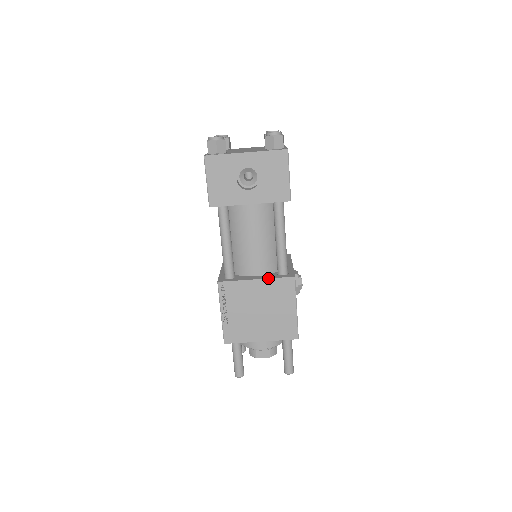
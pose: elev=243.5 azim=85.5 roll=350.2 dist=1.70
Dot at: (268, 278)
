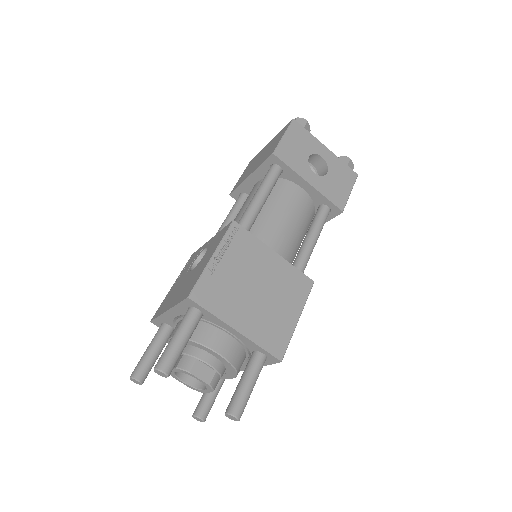
Dot at: occluded
